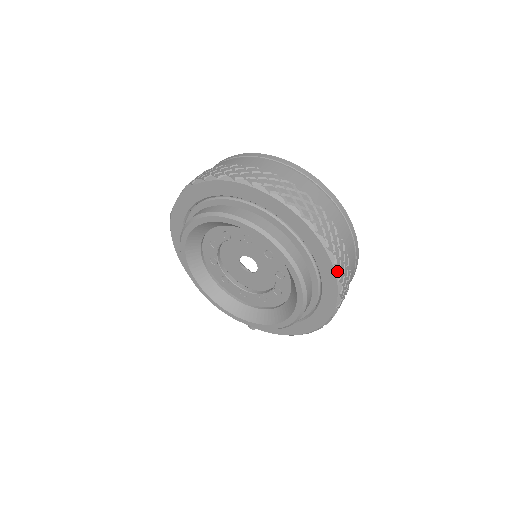
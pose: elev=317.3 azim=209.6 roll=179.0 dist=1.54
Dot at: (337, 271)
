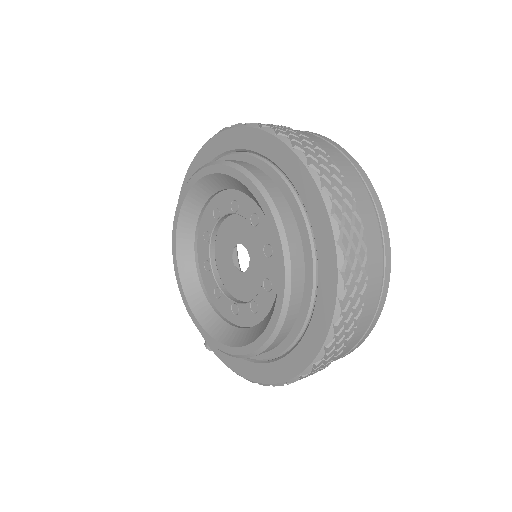
Dot at: (338, 311)
